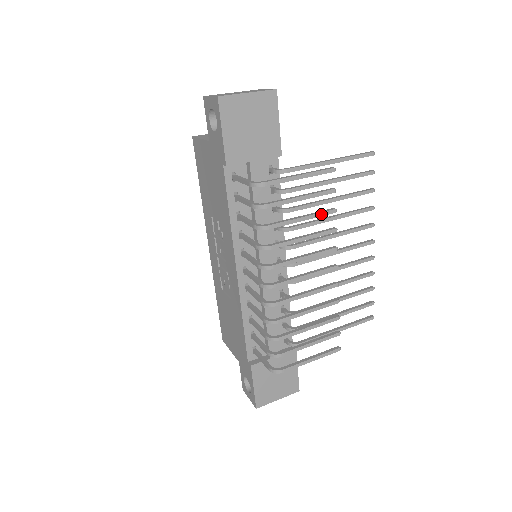
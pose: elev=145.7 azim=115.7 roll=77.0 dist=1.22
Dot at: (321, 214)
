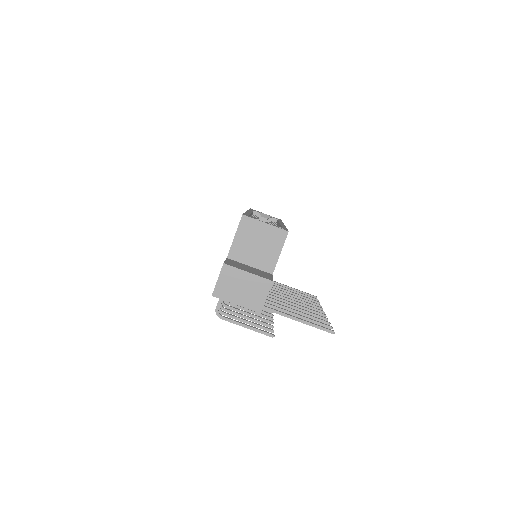
Dot at: (261, 324)
